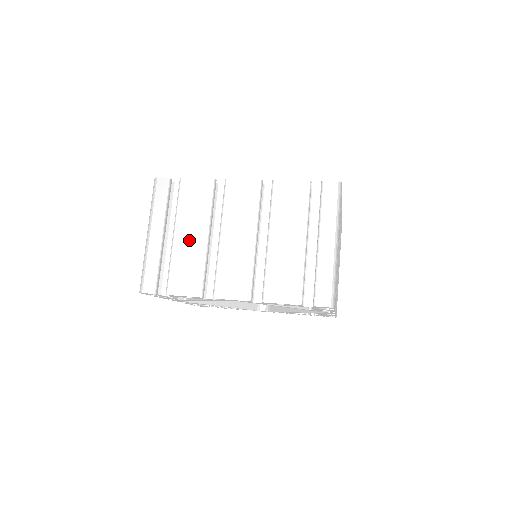
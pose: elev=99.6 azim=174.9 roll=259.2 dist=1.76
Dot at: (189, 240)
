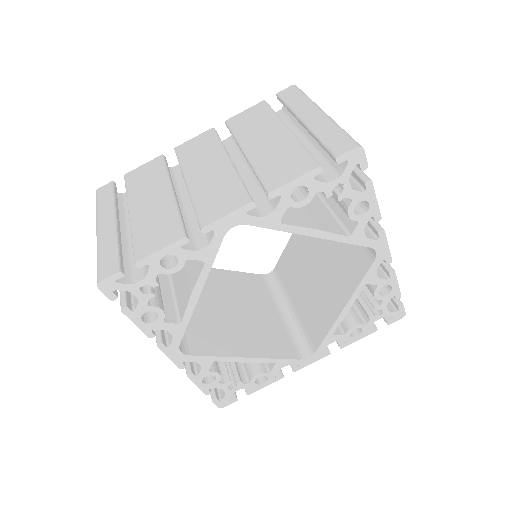
Dot at: (150, 205)
